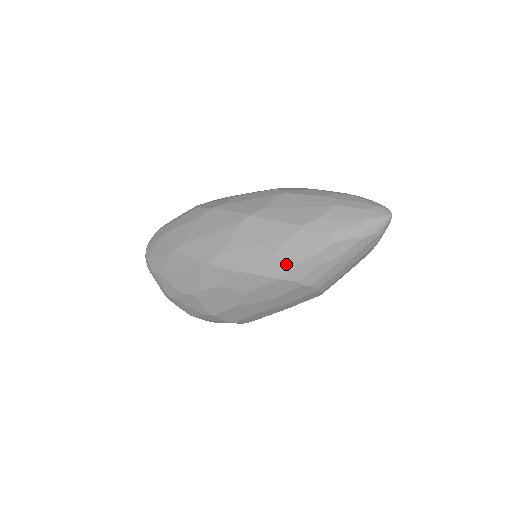
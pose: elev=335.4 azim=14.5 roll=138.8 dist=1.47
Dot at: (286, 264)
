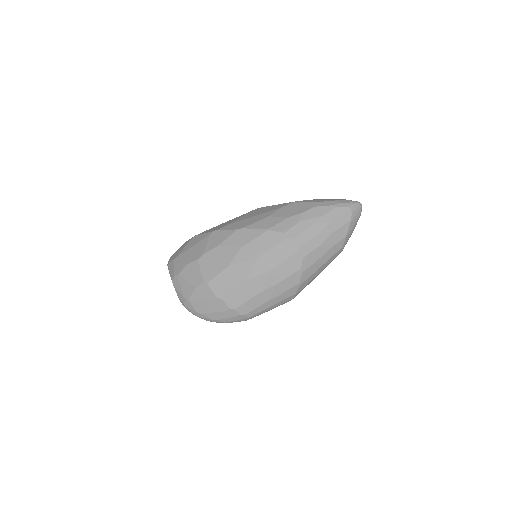
Dot at: (276, 220)
